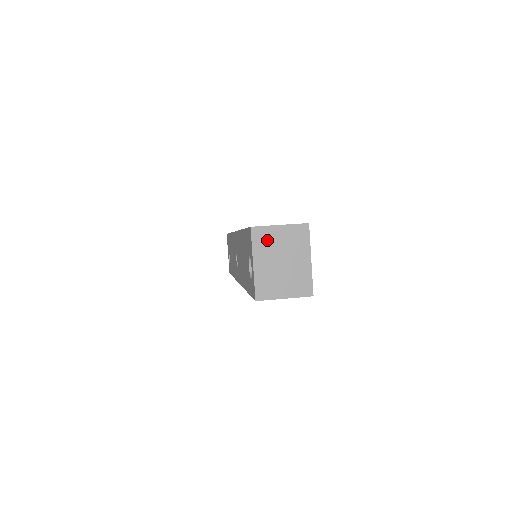
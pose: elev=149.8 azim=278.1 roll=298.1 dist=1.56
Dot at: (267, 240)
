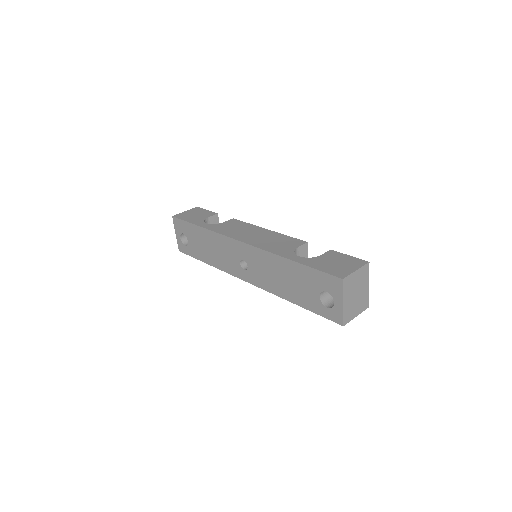
Dot at: (350, 284)
